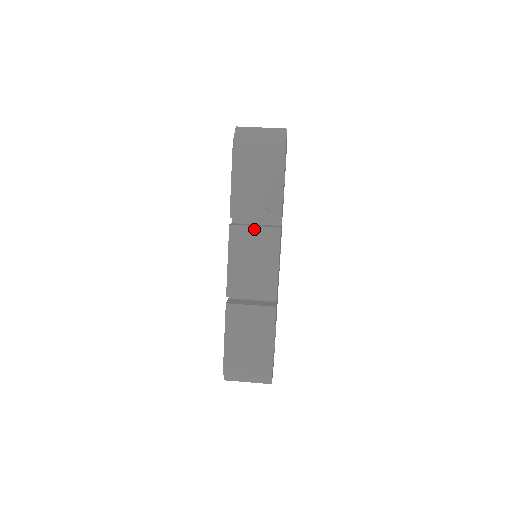
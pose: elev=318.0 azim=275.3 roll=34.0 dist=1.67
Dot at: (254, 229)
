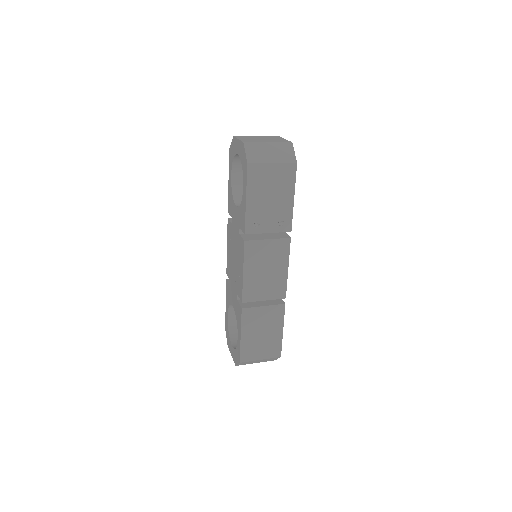
Dot at: (267, 242)
